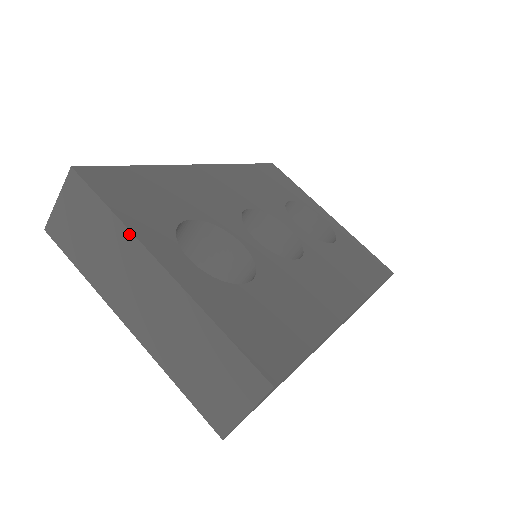
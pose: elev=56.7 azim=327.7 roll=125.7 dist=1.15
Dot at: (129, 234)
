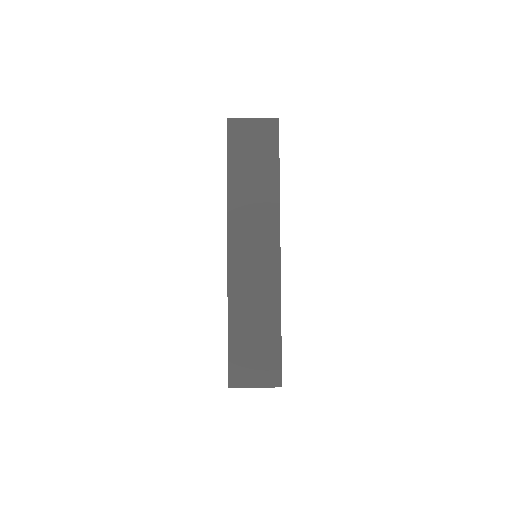
Dot at: occluded
